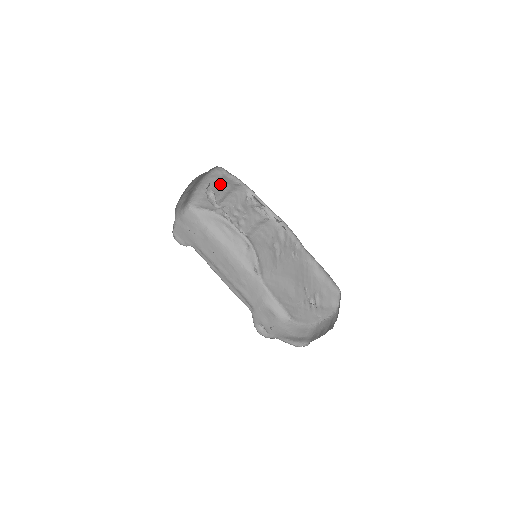
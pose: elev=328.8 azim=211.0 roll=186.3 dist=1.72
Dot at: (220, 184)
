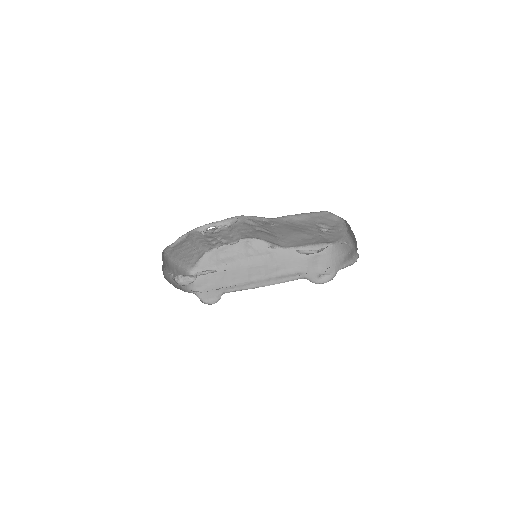
Dot at: (180, 249)
